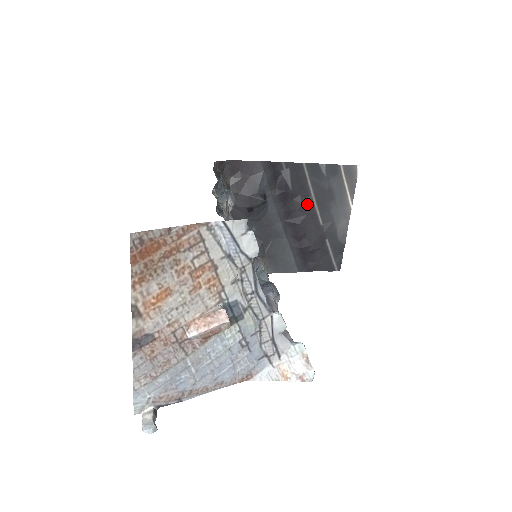
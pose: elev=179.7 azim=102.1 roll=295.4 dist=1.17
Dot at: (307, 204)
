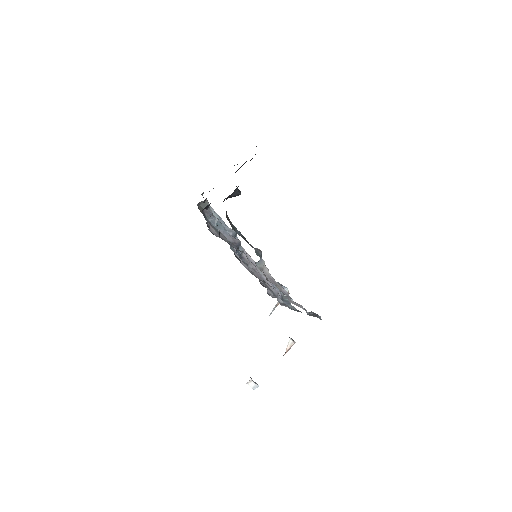
Dot at: occluded
